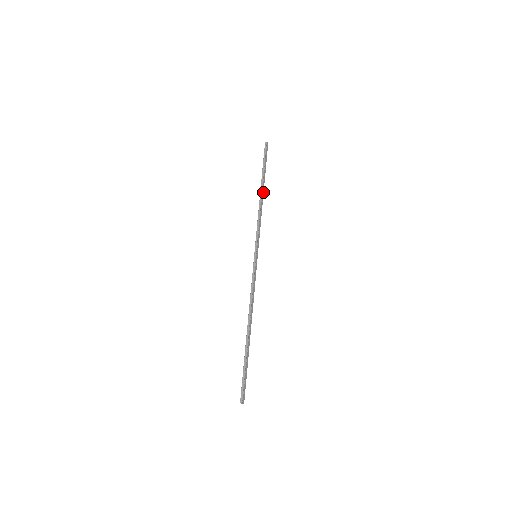
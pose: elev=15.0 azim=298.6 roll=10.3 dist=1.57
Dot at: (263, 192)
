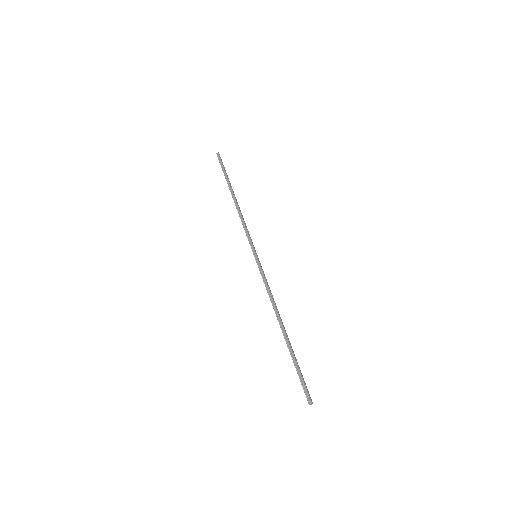
Dot at: (235, 197)
